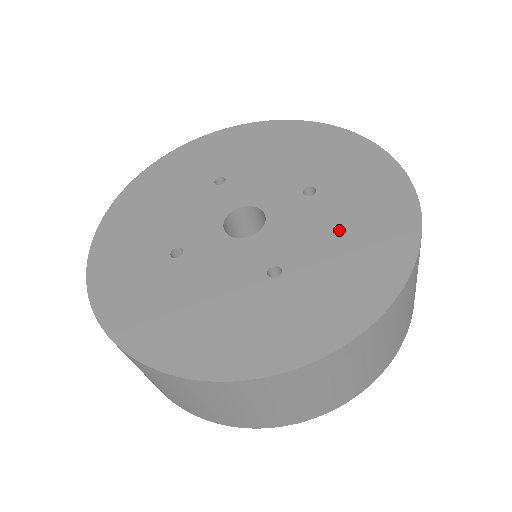
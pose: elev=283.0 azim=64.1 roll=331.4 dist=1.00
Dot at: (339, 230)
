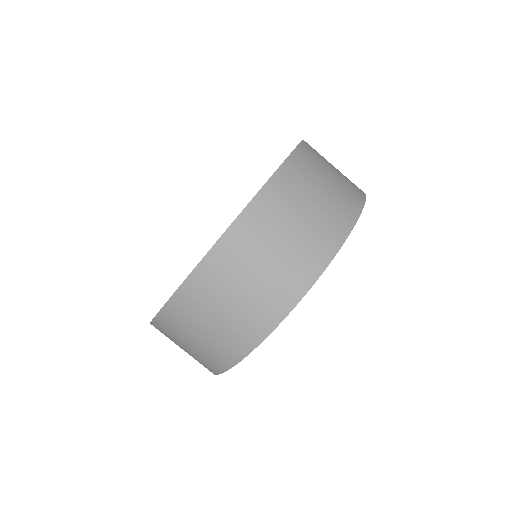
Dot at: occluded
